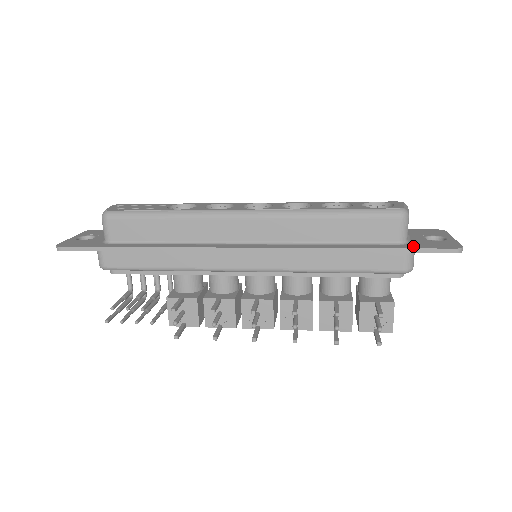
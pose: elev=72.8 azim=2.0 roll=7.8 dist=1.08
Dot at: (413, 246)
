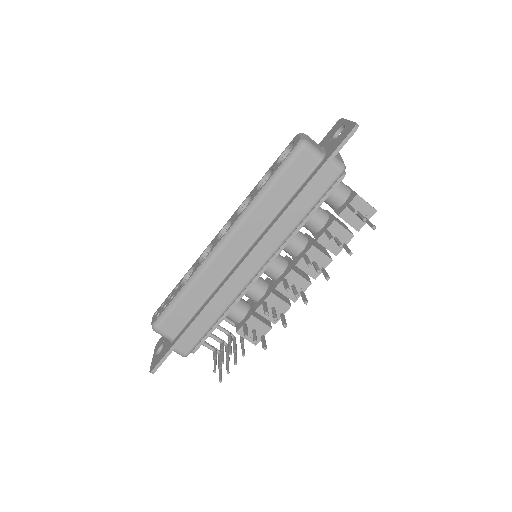
Dot at: (329, 155)
